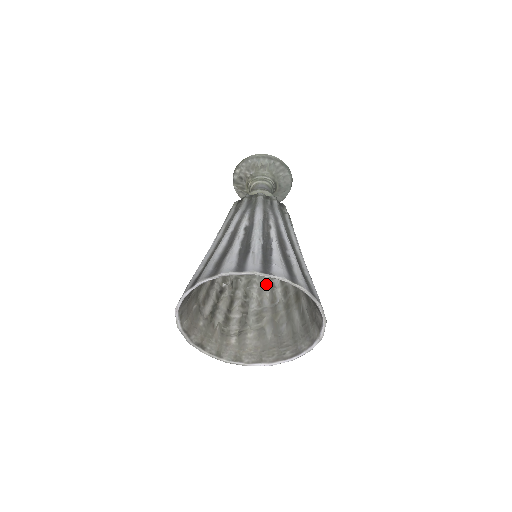
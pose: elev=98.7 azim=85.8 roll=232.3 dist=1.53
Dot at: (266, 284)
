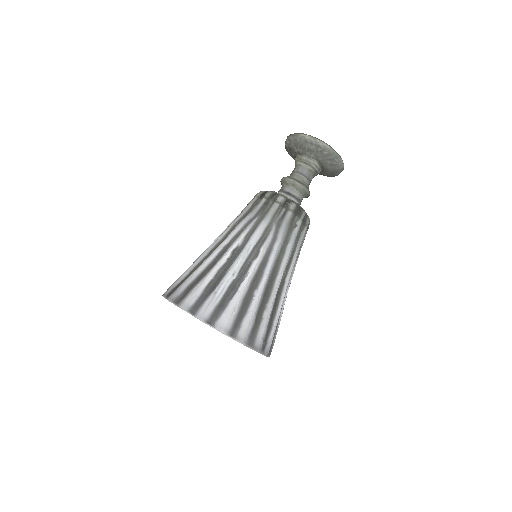
Dot at: occluded
